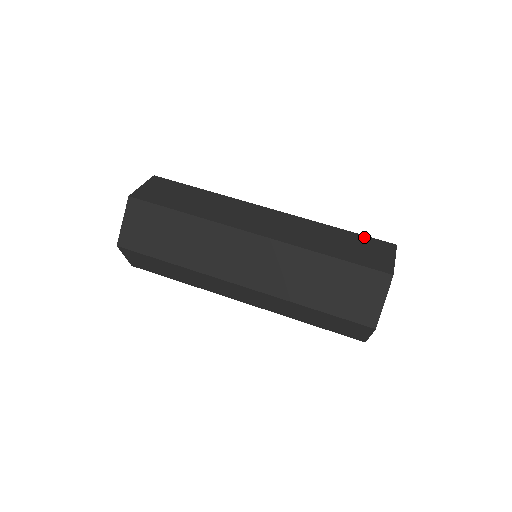
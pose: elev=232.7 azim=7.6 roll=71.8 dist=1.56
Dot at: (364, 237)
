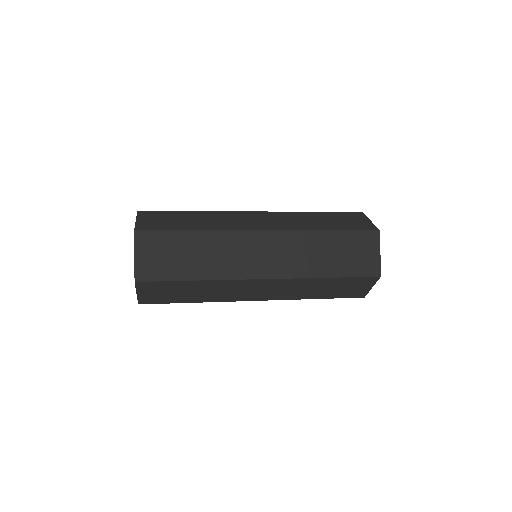
Dot at: (352, 234)
